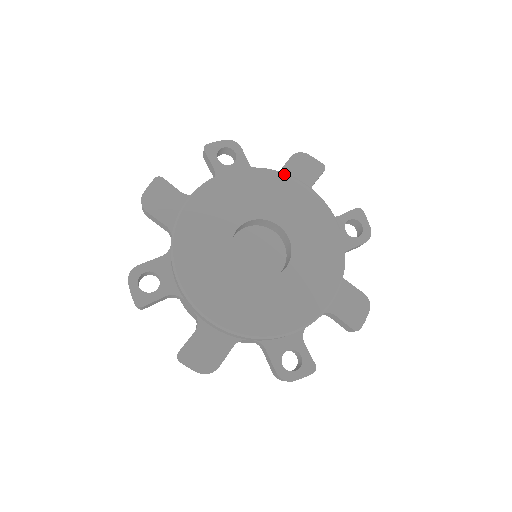
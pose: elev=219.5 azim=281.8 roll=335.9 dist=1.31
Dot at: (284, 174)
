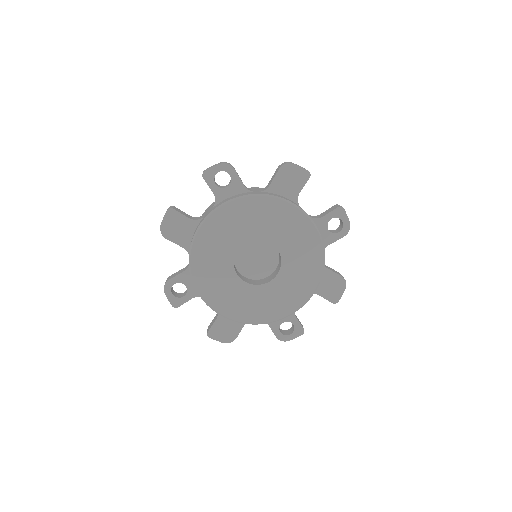
Dot at: (272, 197)
